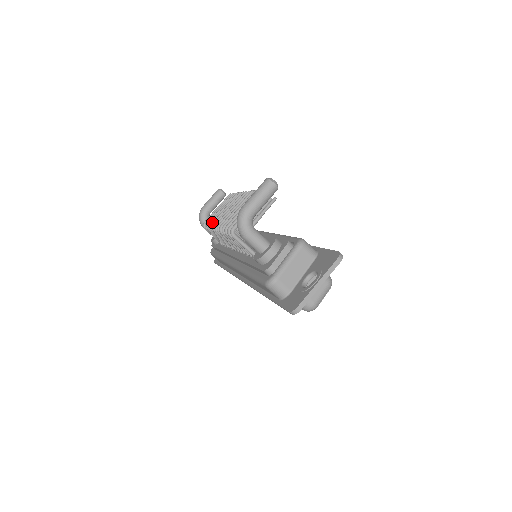
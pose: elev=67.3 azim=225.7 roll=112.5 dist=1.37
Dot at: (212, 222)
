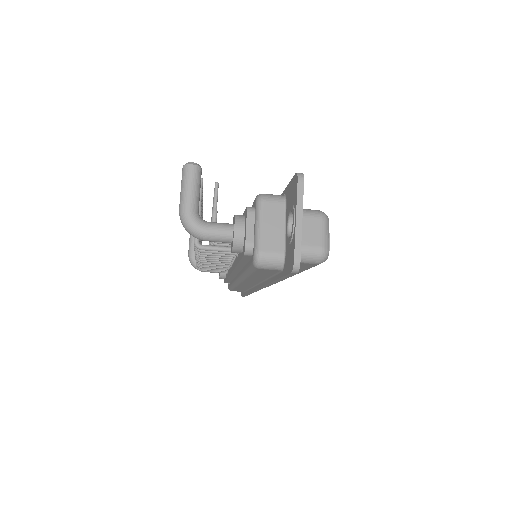
Dot at: occluded
